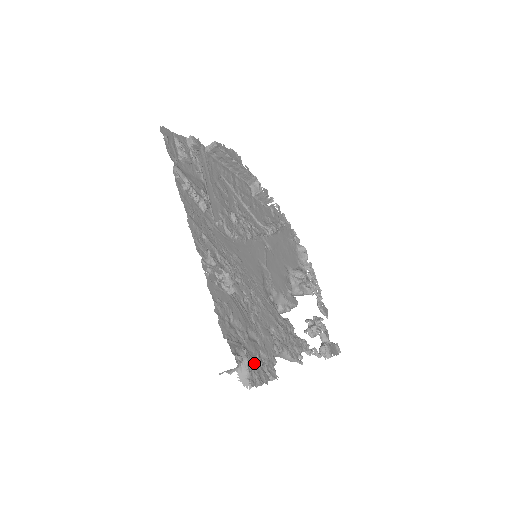
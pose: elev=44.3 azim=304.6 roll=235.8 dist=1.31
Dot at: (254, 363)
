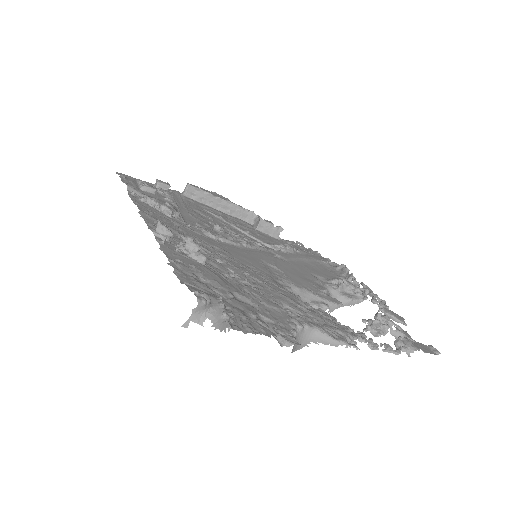
Dot at: (242, 315)
